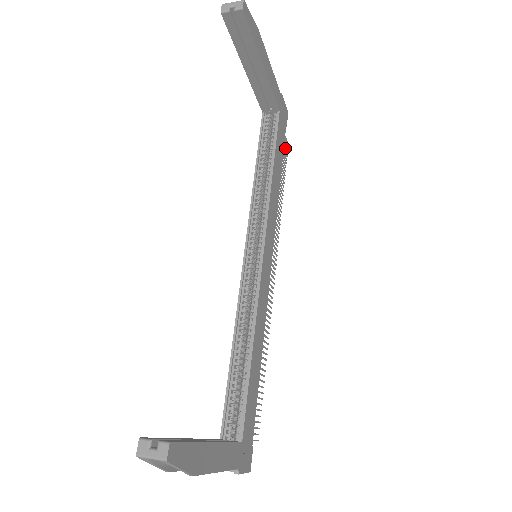
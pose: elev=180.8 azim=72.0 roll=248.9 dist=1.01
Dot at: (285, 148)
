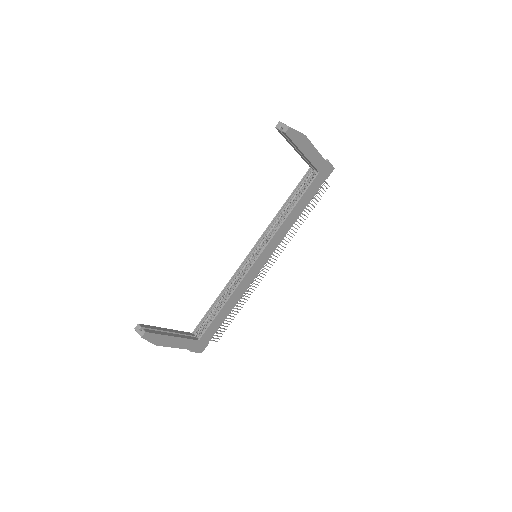
Dot at: (323, 189)
